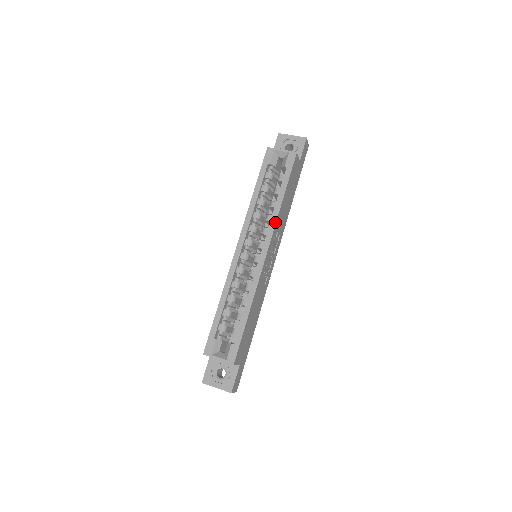
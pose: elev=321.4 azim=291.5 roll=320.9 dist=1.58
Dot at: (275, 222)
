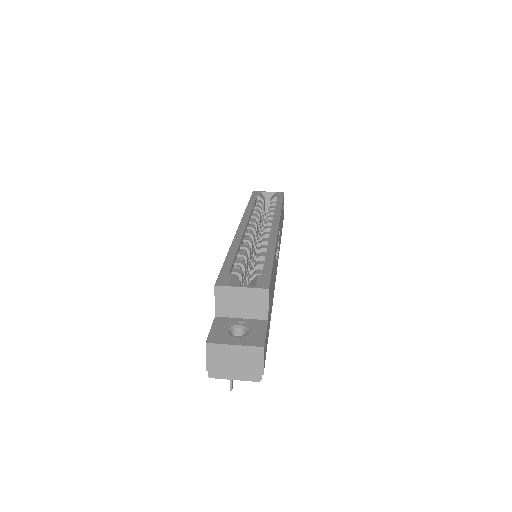
Dot at: (279, 214)
